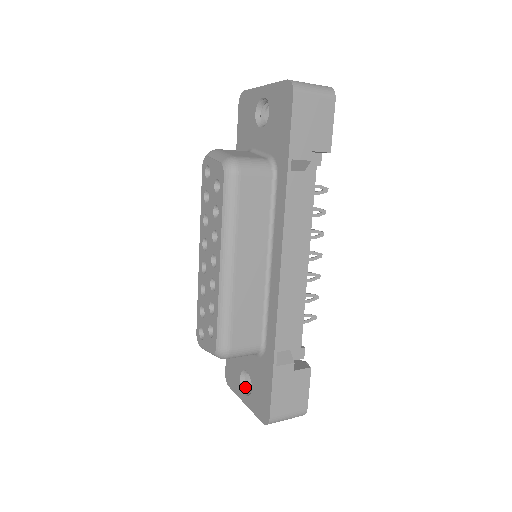
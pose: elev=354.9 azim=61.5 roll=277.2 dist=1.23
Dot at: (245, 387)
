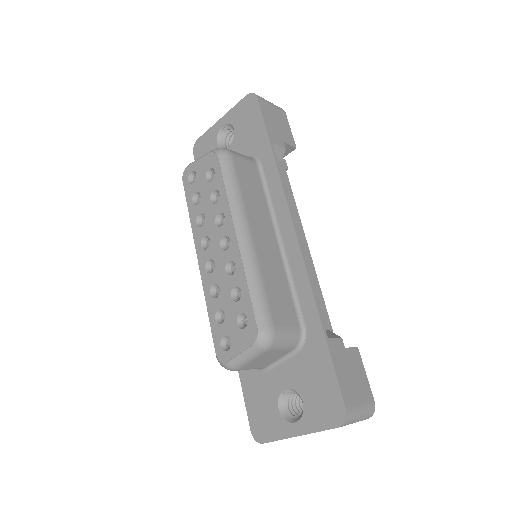
Dot at: (289, 417)
